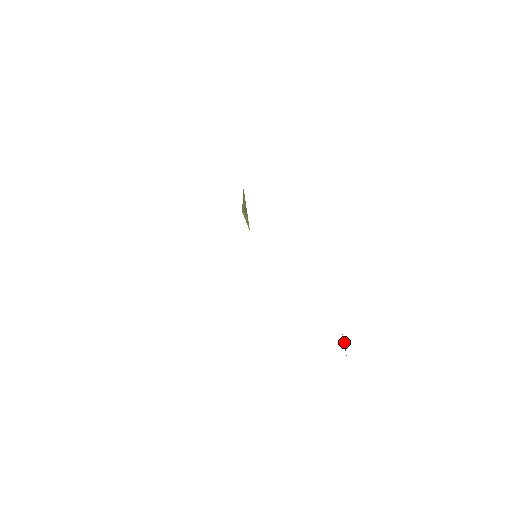
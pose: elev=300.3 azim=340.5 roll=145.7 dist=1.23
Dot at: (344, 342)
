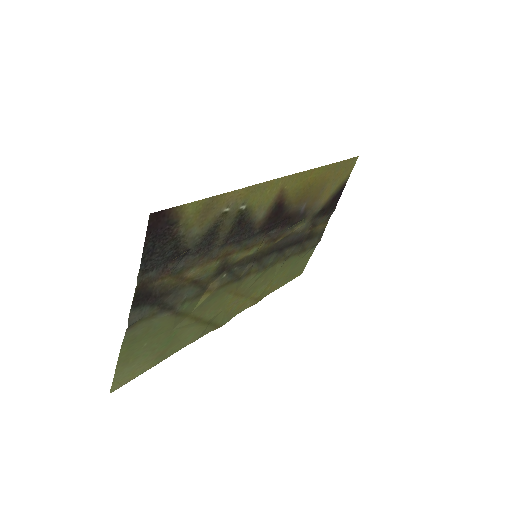
Dot at: (182, 254)
